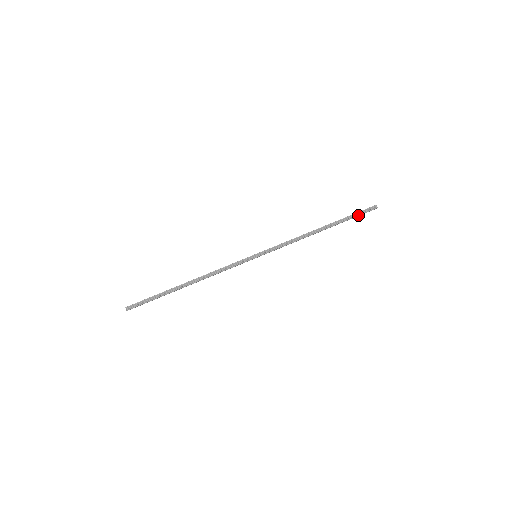
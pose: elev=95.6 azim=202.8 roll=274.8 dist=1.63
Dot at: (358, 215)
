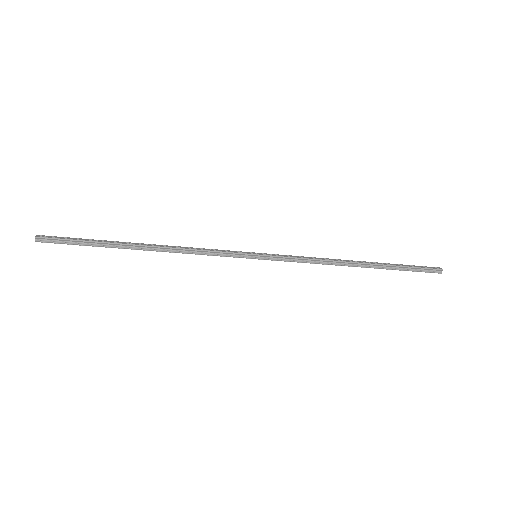
Dot at: (413, 270)
